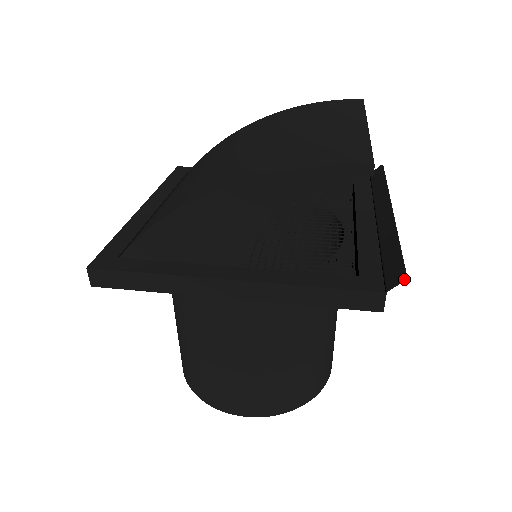
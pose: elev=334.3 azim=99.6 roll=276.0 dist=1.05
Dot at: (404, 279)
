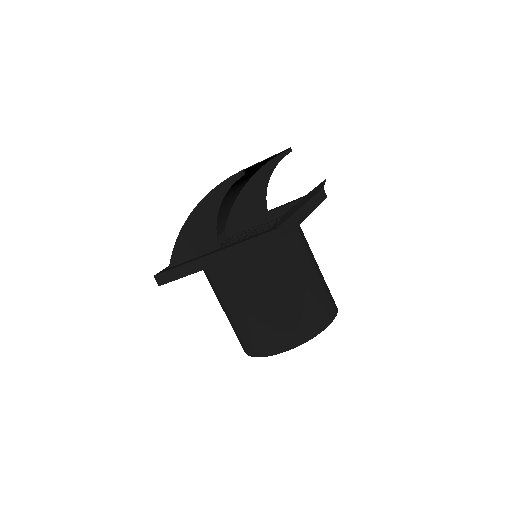
Dot at: (280, 217)
